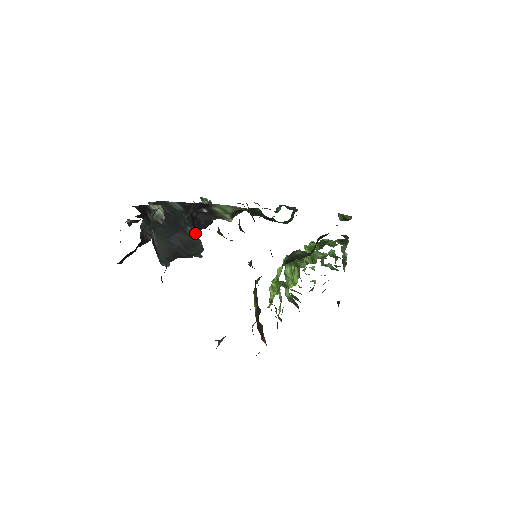
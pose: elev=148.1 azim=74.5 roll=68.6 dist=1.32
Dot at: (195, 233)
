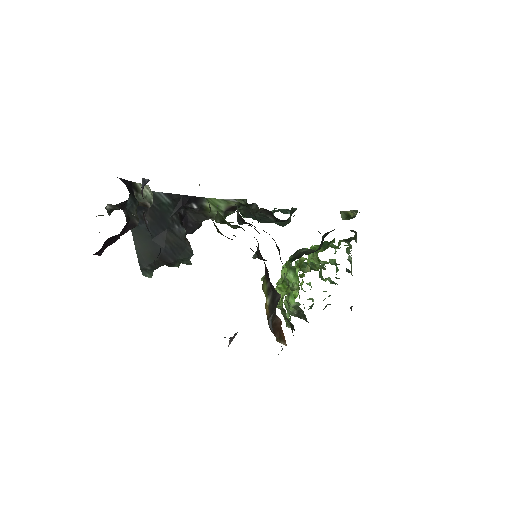
Dot at: (183, 234)
